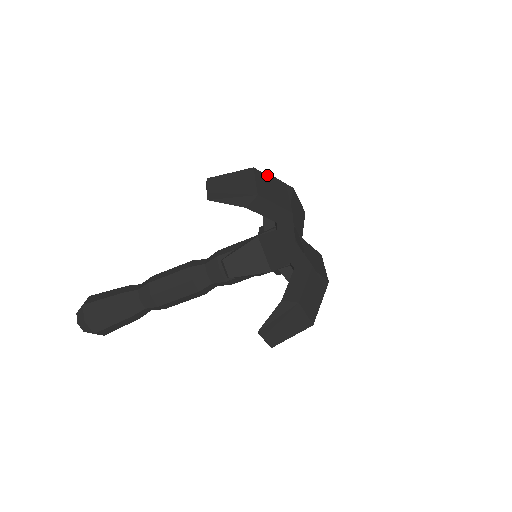
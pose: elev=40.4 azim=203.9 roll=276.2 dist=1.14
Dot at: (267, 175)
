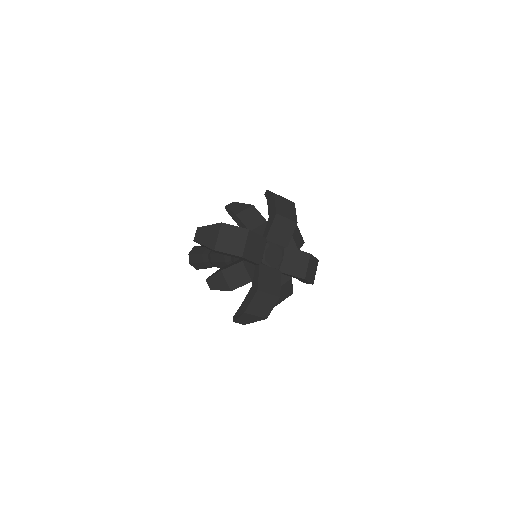
Dot at: (233, 226)
